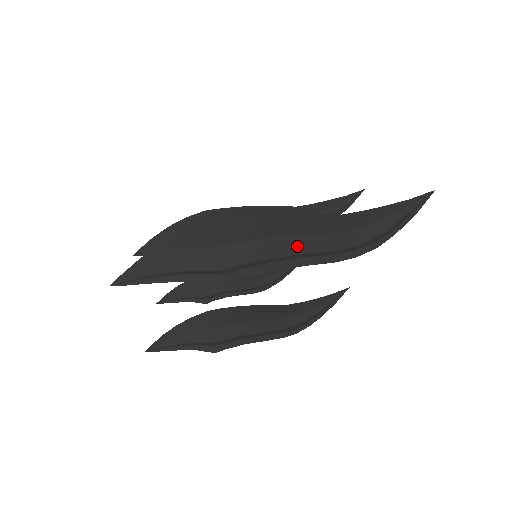
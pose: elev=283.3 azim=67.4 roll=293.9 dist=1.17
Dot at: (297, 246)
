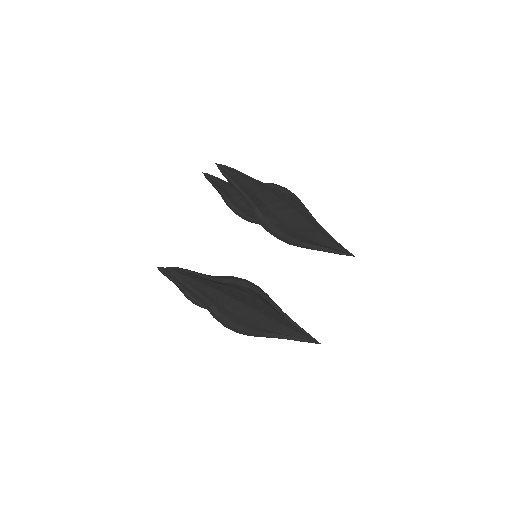
Dot at: (247, 326)
